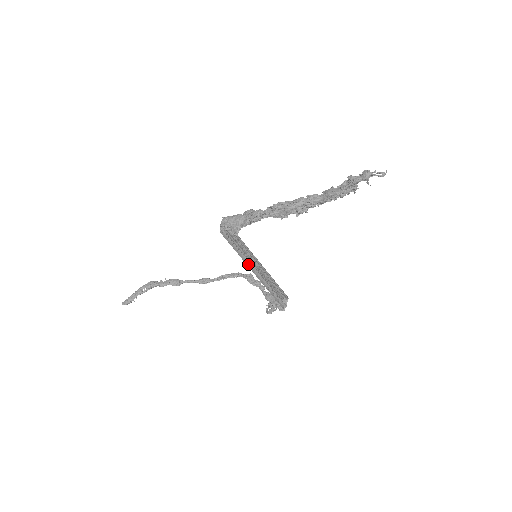
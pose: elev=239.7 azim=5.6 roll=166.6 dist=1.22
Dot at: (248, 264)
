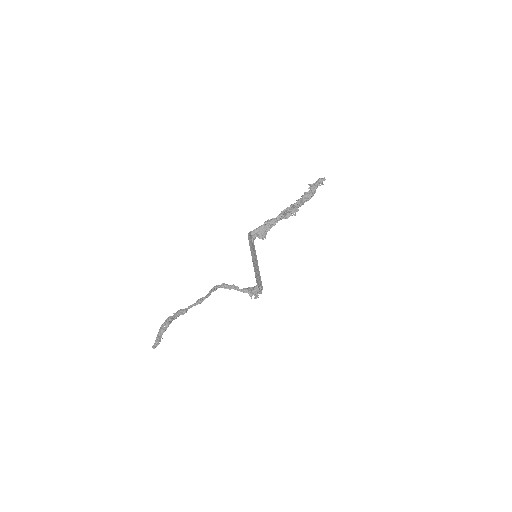
Dot at: occluded
